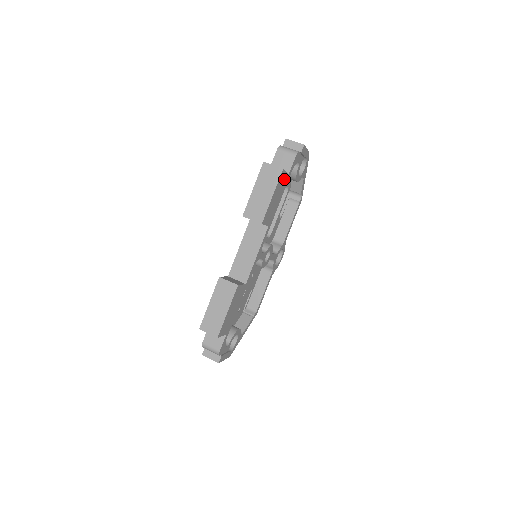
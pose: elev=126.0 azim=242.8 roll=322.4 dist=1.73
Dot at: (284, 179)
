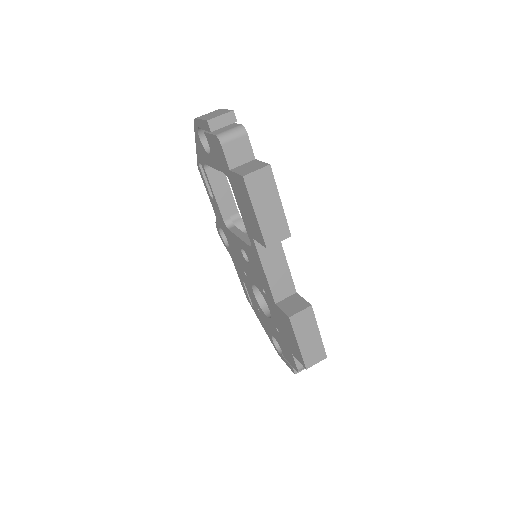
Dot at: occluded
